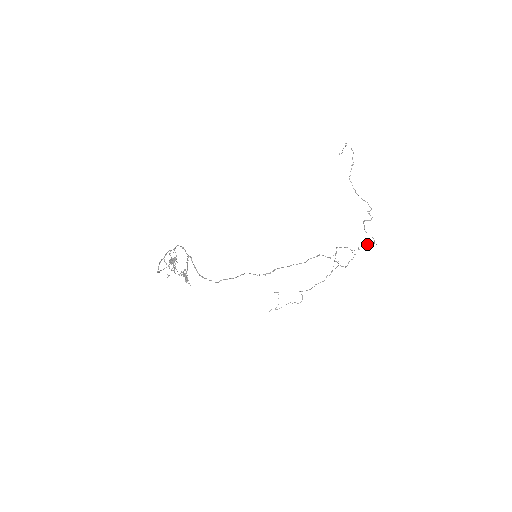
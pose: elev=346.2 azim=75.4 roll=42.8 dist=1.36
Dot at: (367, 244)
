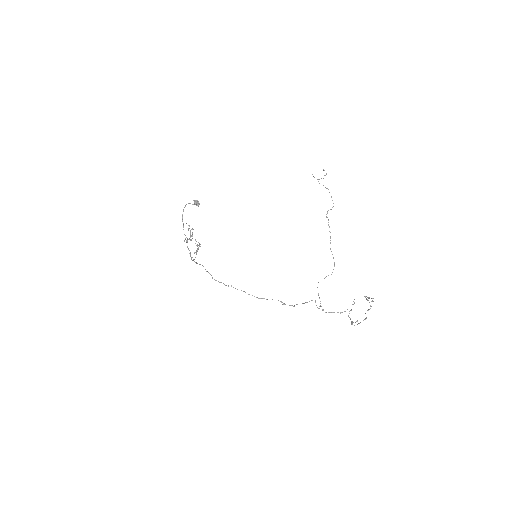
Dot at: occluded
